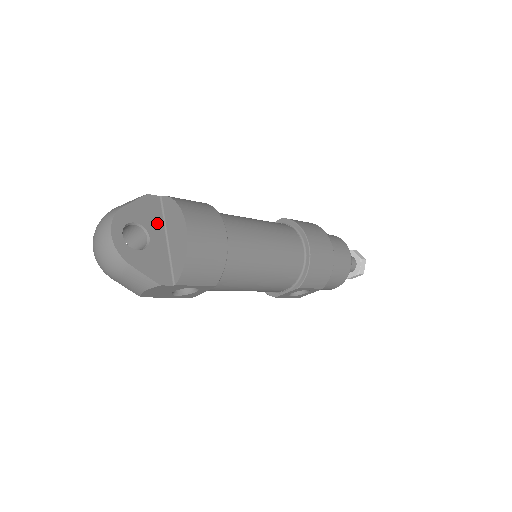
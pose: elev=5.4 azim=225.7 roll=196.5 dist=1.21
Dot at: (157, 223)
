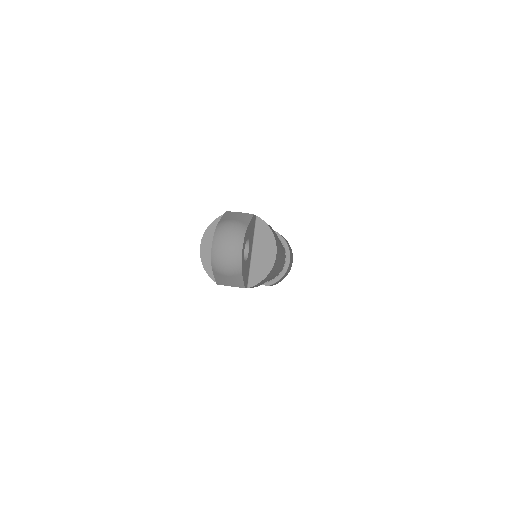
Dot at: (252, 239)
